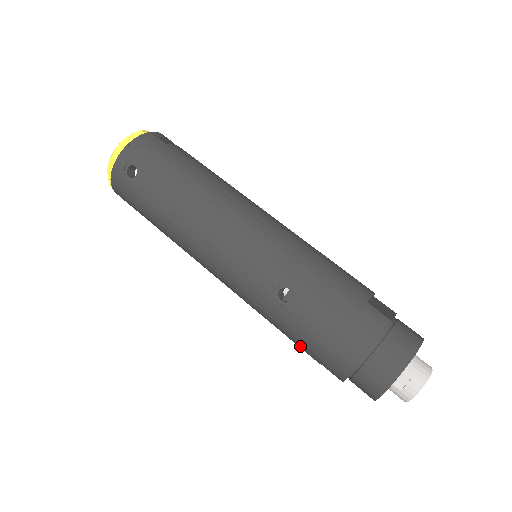
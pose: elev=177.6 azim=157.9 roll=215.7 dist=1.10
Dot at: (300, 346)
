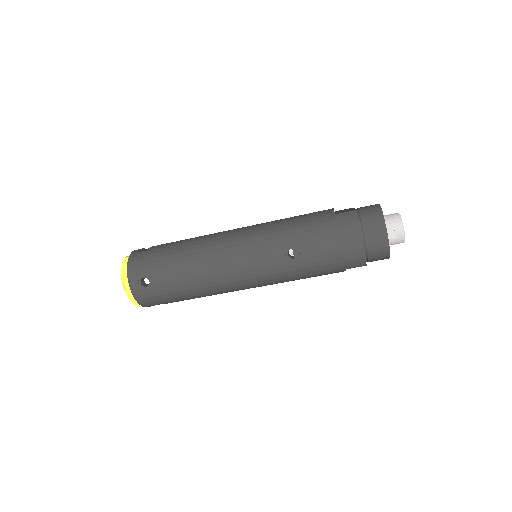
Dot at: (327, 272)
